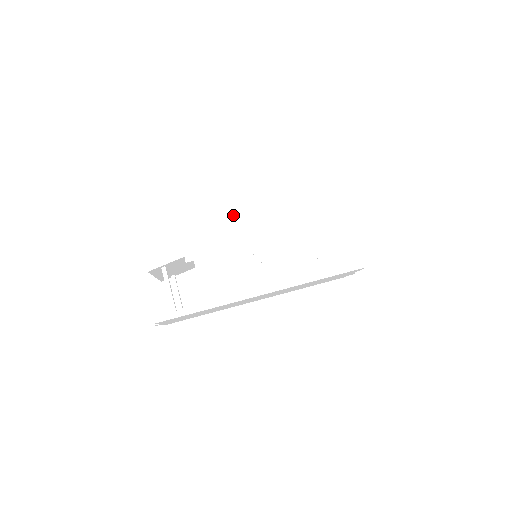
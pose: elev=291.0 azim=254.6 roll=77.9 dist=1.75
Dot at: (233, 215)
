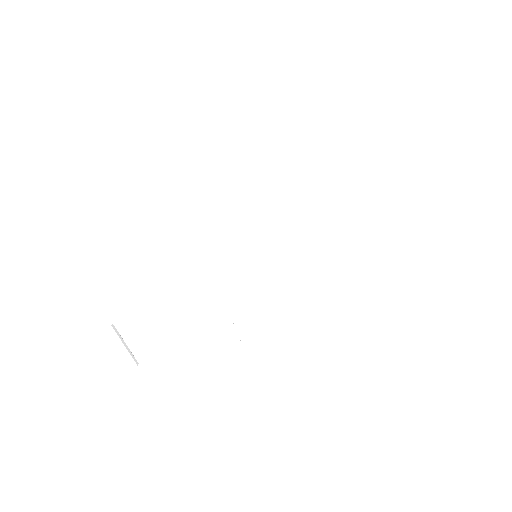
Dot at: (215, 203)
